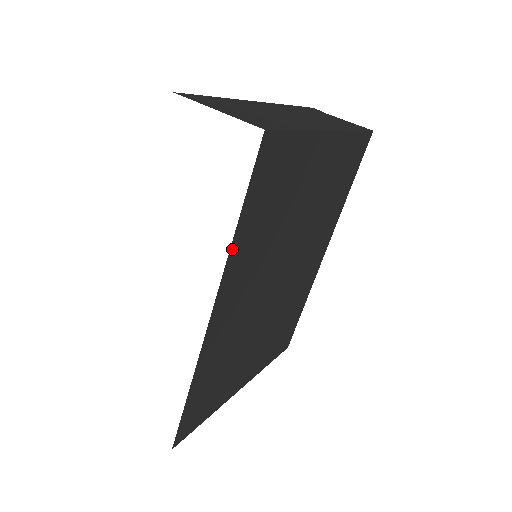
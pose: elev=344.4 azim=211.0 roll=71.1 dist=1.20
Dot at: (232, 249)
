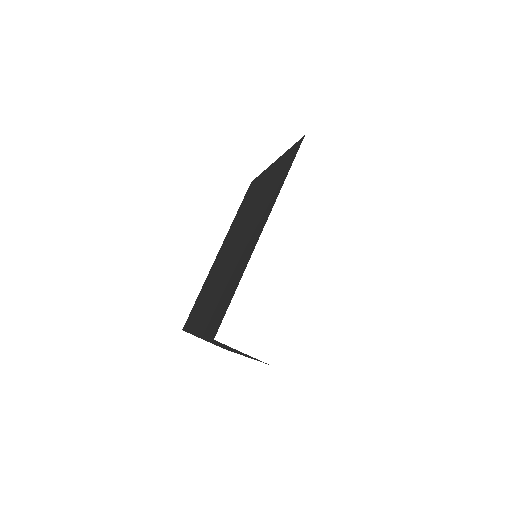
Dot at: occluded
